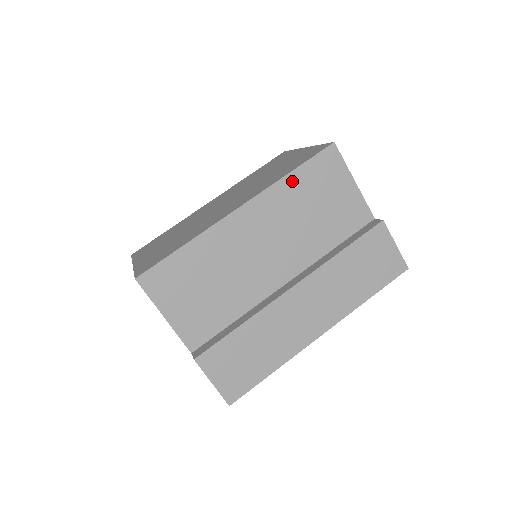
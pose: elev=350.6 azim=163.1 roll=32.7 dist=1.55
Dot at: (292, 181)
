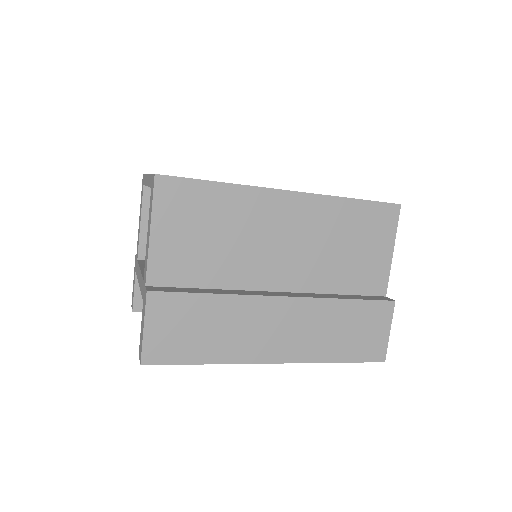
Dot at: (347, 207)
